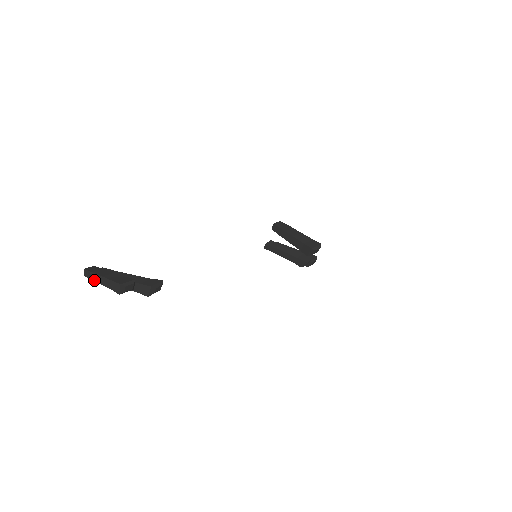
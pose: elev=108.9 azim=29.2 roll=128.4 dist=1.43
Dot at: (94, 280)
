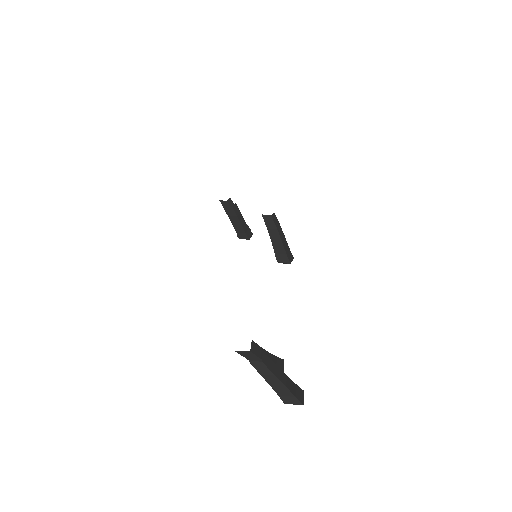
Dot at: (265, 378)
